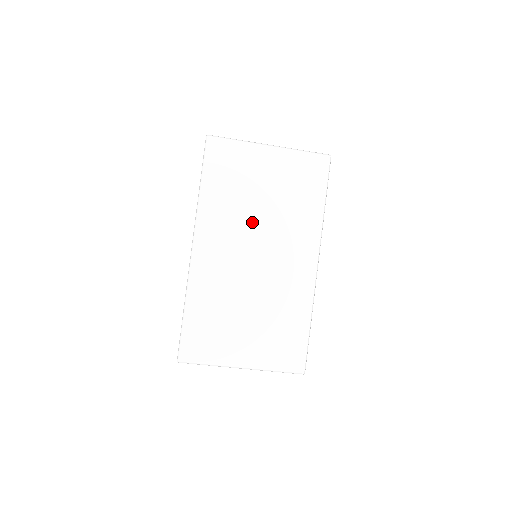
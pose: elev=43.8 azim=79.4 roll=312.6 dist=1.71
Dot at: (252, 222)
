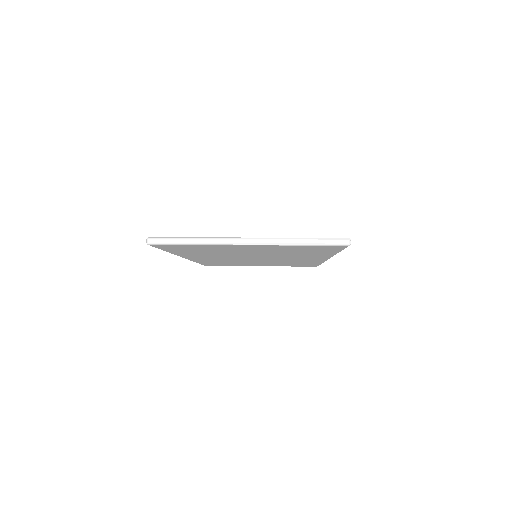
Dot at: occluded
